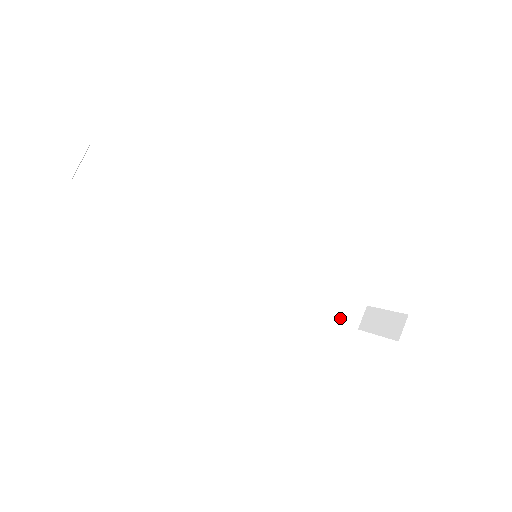
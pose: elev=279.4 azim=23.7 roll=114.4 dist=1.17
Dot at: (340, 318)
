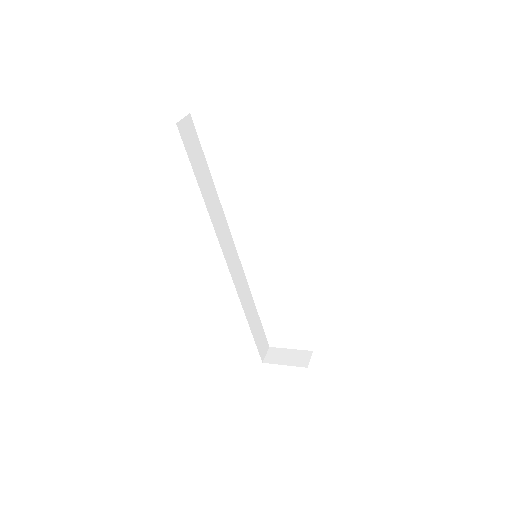
Dot at: (257, 347)
